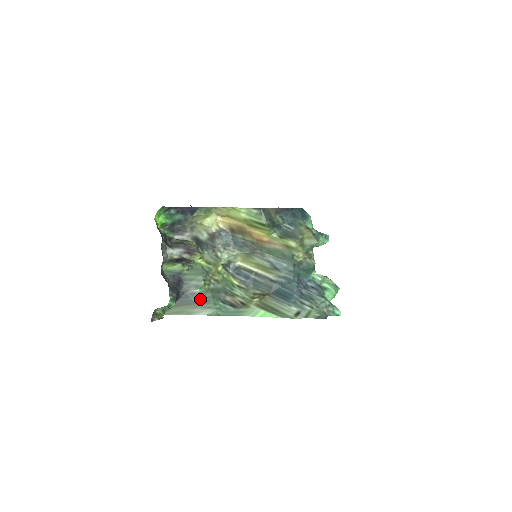
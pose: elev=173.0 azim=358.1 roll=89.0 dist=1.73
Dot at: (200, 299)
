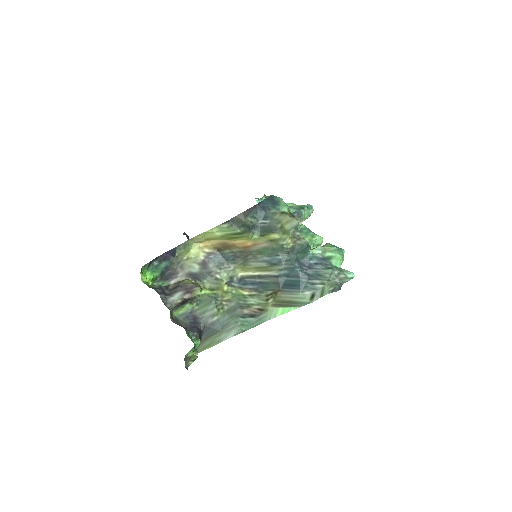
Dot at: (221, 325)
